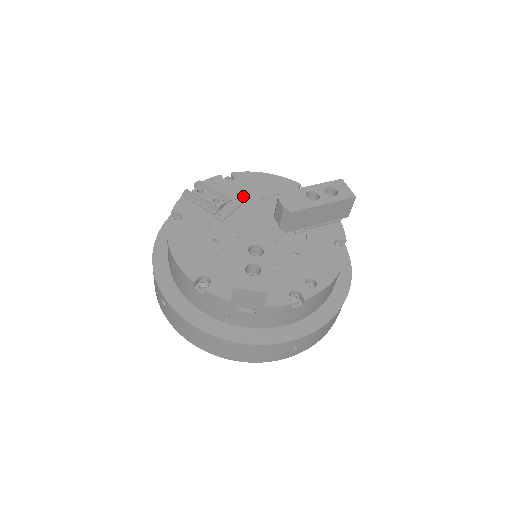
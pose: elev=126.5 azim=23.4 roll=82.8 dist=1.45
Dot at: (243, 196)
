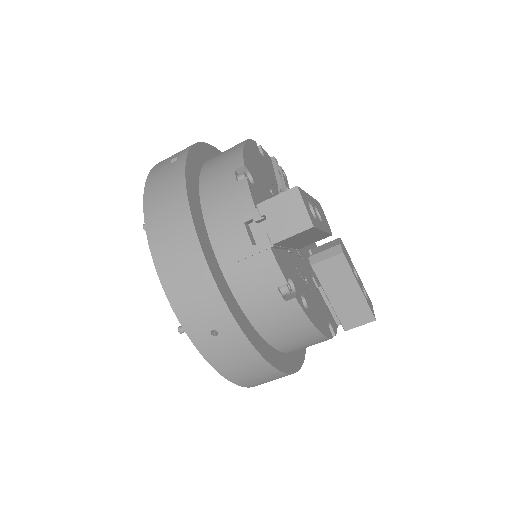
Dot at: occluded
